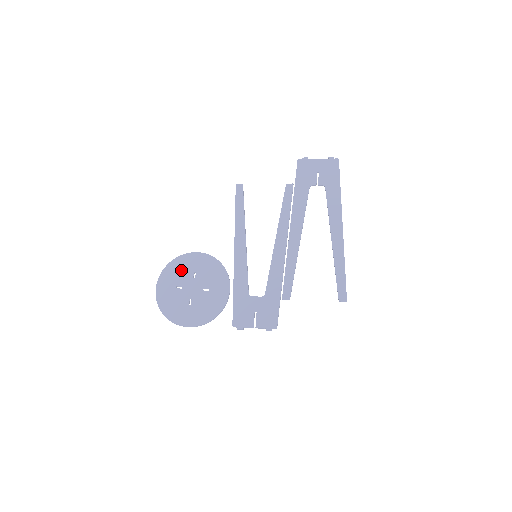
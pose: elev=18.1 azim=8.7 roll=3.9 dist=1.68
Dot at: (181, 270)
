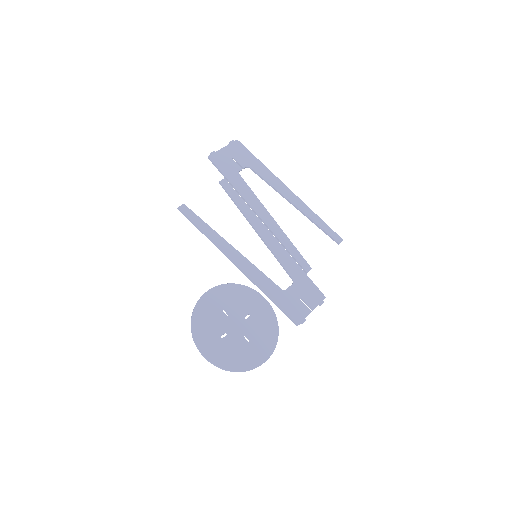
Dot at: (209, 319)
